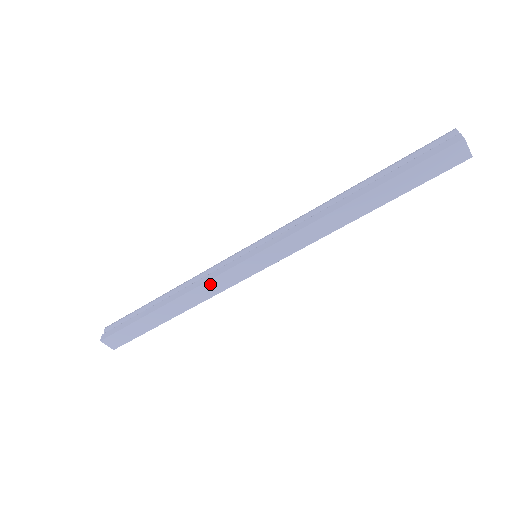
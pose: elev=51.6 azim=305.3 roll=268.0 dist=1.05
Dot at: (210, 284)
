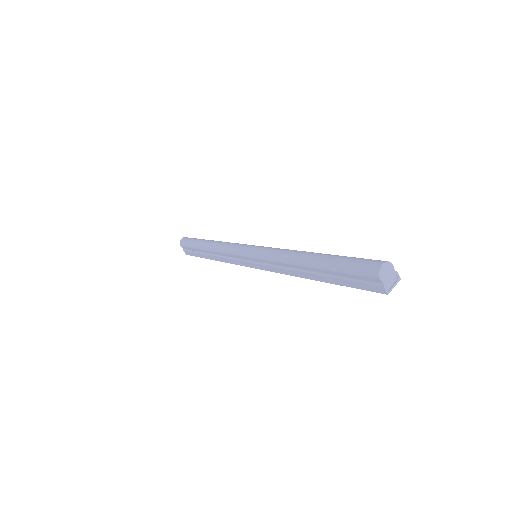
Dot at: occluded
